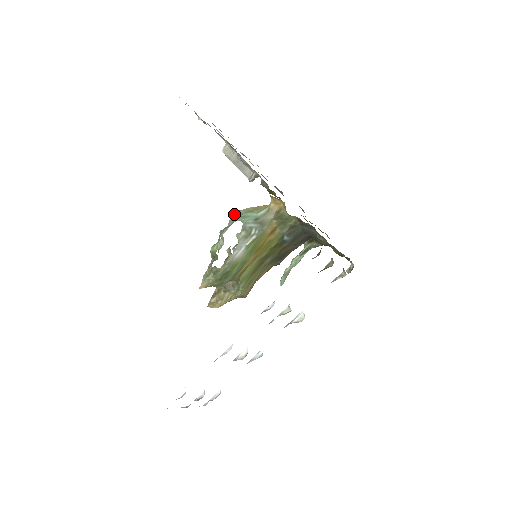
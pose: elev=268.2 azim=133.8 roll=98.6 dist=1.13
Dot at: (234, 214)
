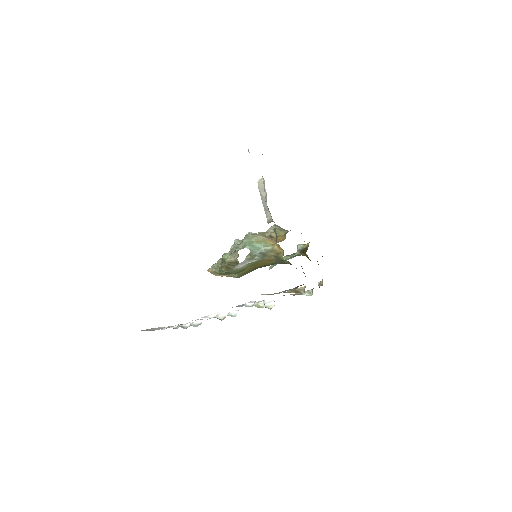
Dot at: (248, 238)
